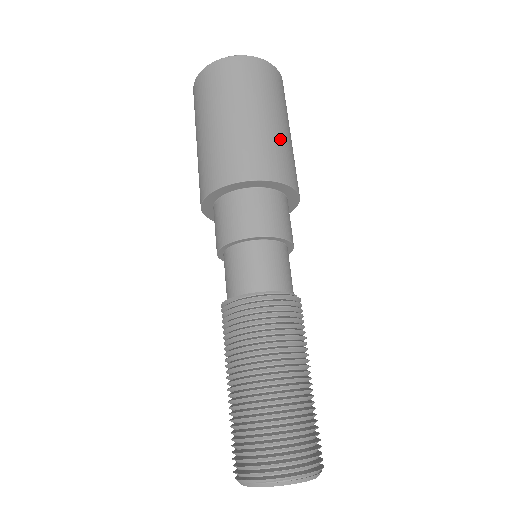
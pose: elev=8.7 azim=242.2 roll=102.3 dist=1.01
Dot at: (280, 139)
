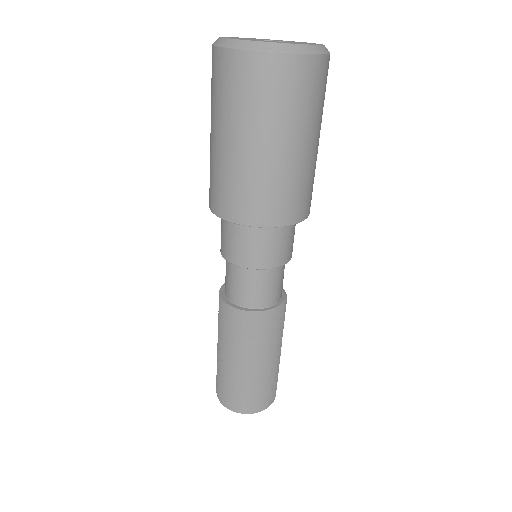
Dot at: (287, 173)
